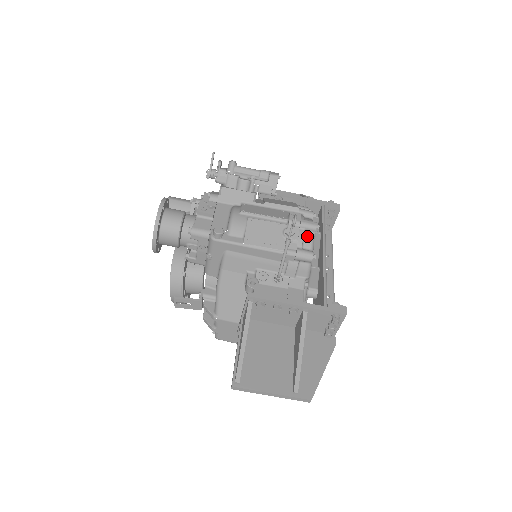
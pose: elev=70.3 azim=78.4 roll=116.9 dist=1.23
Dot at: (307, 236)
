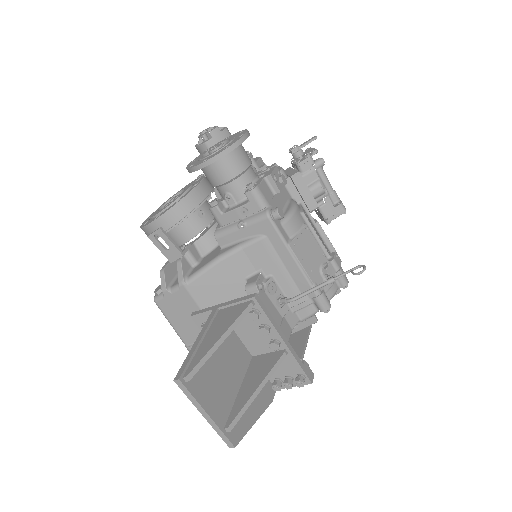
Dot at: (334, 286)
